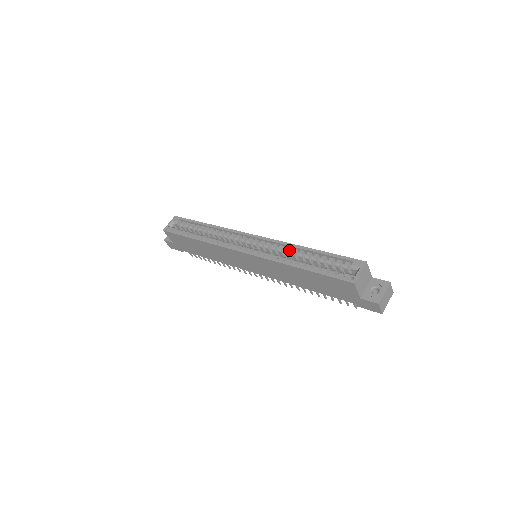
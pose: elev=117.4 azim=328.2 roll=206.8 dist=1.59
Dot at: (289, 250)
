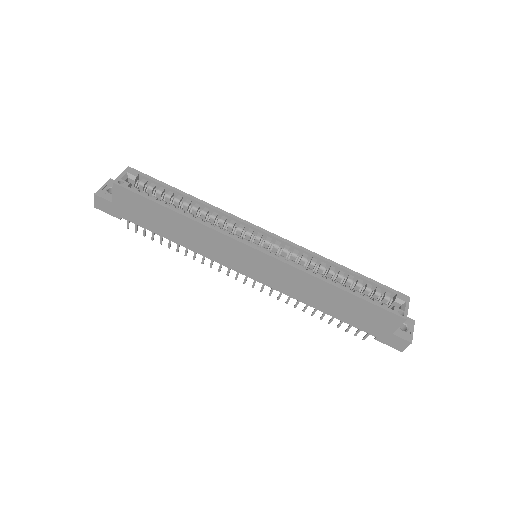
Dot at: (316, 262)
